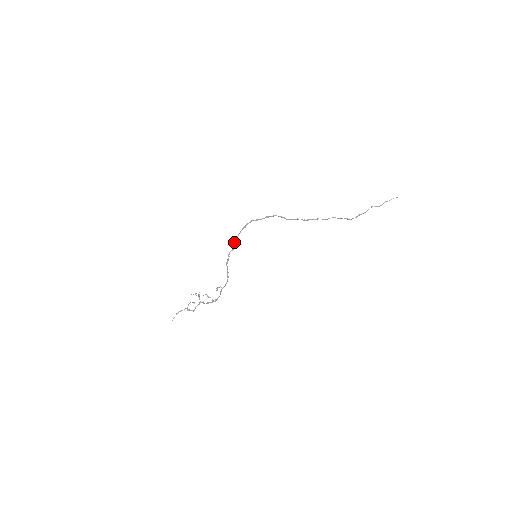
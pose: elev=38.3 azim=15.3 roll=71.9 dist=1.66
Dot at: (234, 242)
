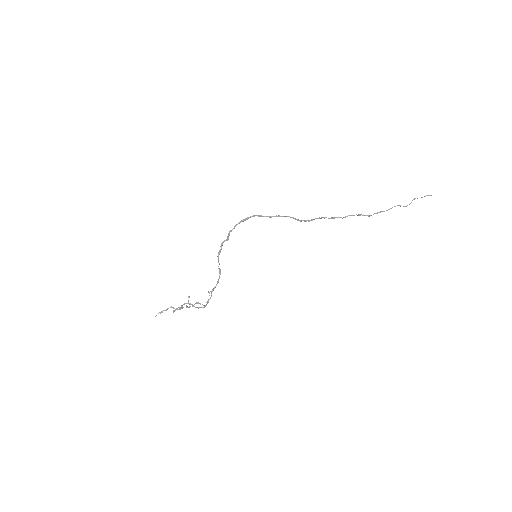
Dot at: (229, 233)
